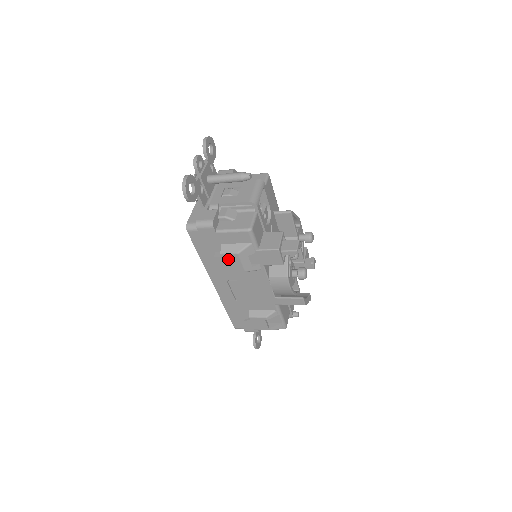
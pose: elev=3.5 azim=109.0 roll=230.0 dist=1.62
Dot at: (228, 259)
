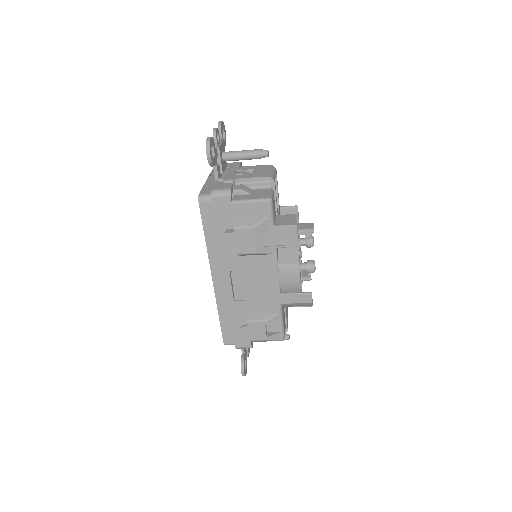
Dot at: (241, 235)
